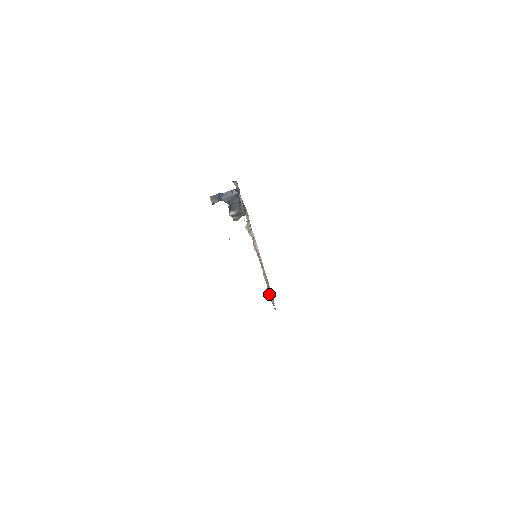
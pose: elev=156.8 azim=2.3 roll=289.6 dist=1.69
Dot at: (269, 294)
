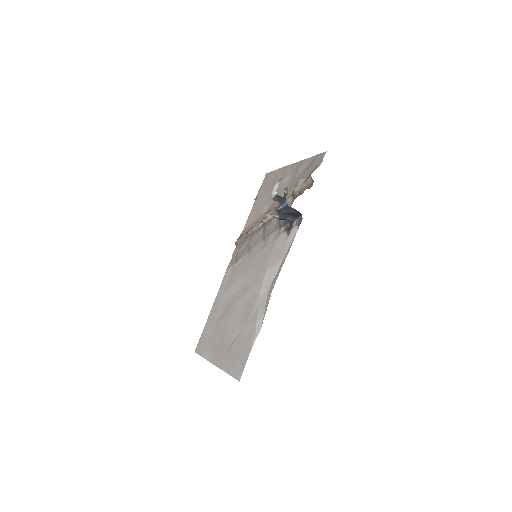
Dot at: (238, 262)
